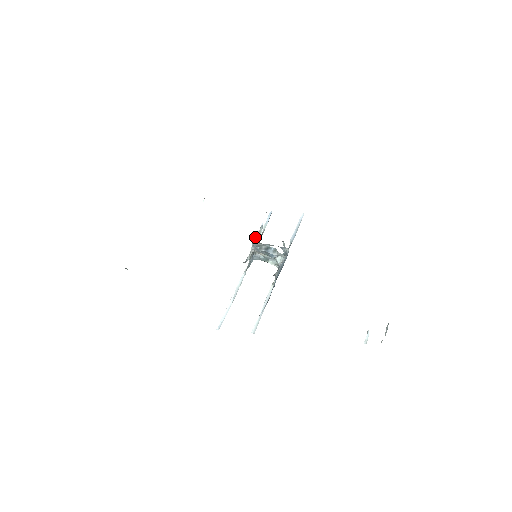
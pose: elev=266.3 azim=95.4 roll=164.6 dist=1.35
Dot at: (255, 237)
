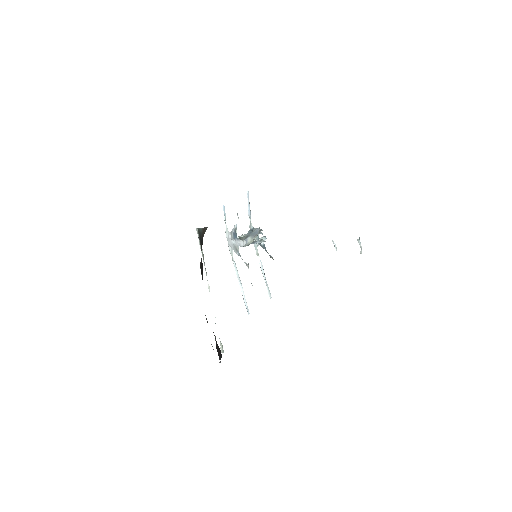
Dot at: (238, 239)
